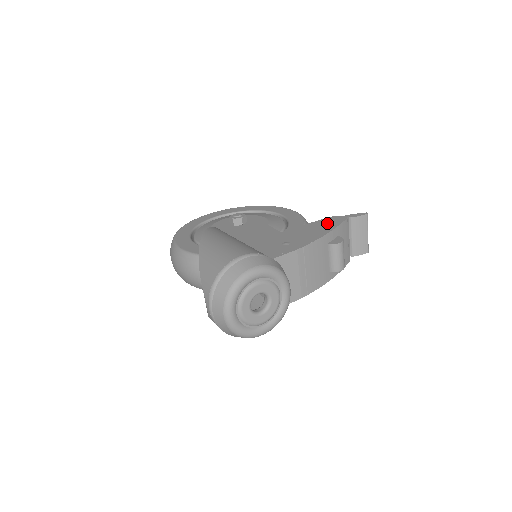
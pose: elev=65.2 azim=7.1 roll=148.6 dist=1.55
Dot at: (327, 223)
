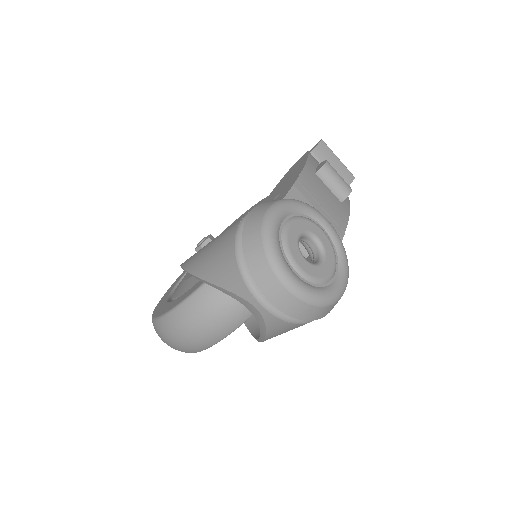
Dot at: (295, 166)
